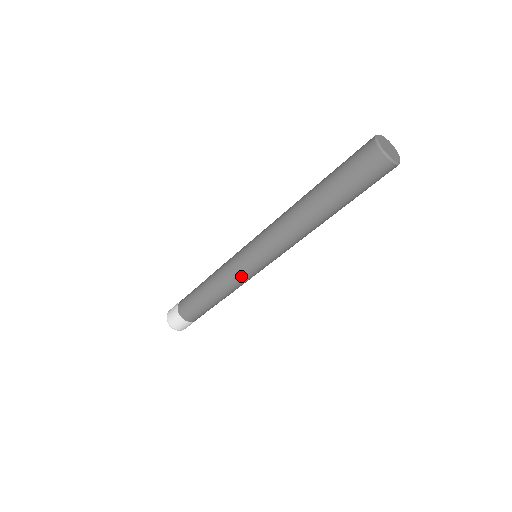
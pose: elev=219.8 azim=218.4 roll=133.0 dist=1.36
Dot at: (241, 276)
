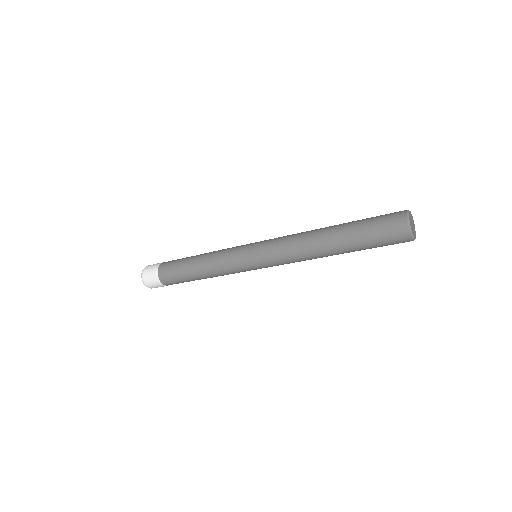
Dot at: (234, 261)
